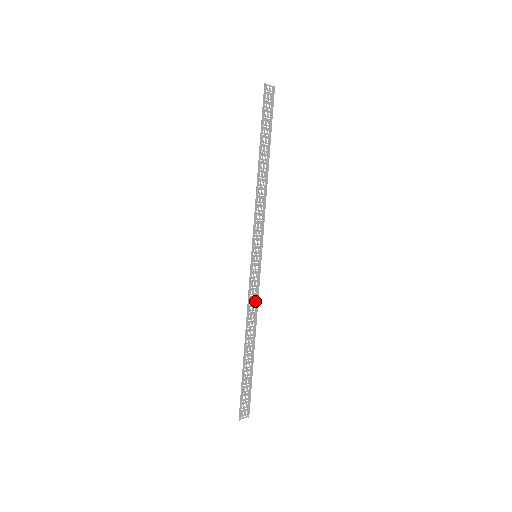
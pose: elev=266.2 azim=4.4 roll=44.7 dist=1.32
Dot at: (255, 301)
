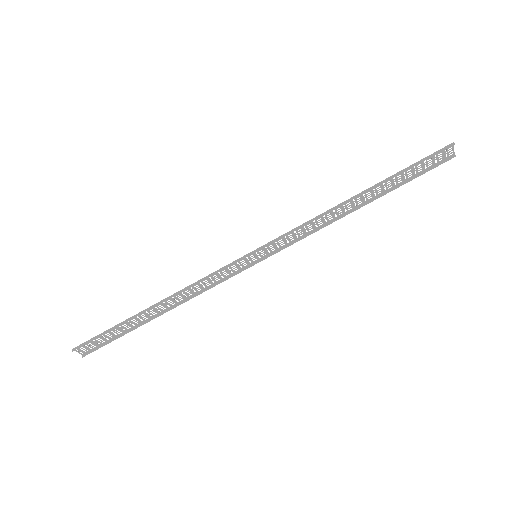
Dot at: occluded
